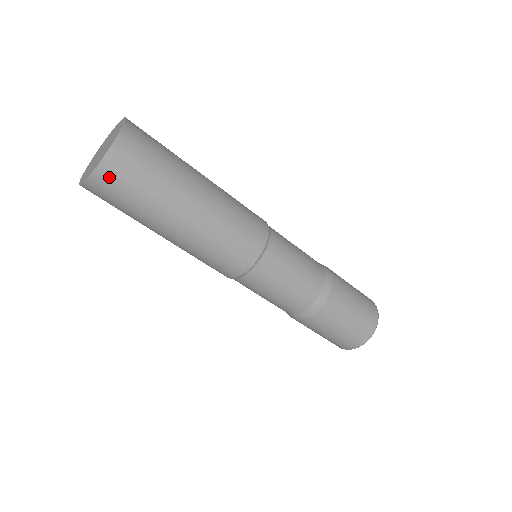
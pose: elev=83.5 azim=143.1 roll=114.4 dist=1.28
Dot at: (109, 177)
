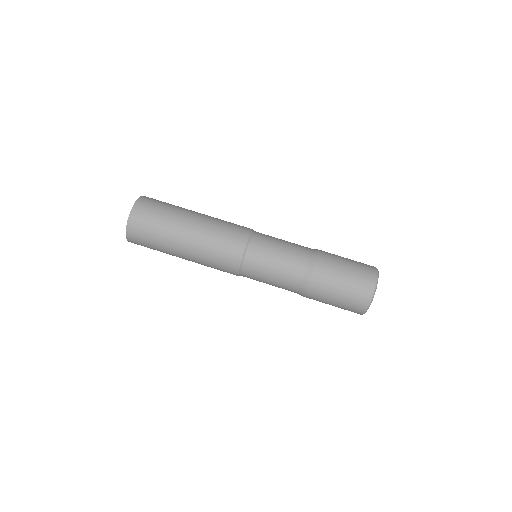
Dot at: (135, 230)
